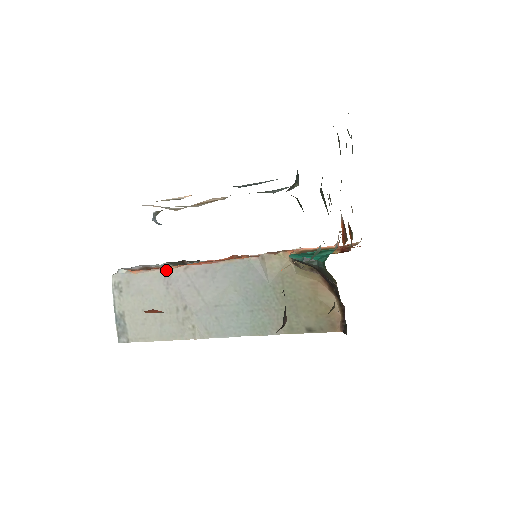
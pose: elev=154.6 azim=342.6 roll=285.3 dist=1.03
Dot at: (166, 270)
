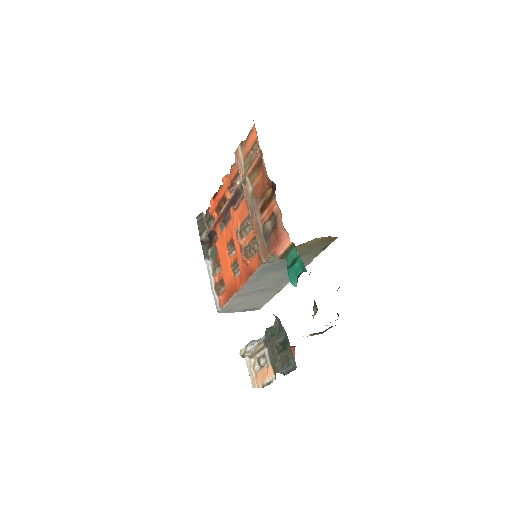
Dot at: (235, 296)
